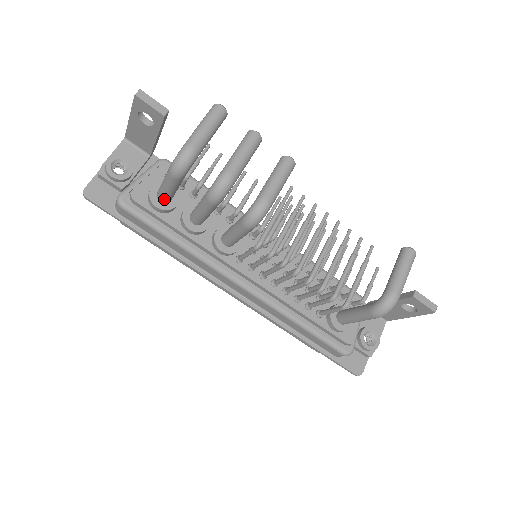
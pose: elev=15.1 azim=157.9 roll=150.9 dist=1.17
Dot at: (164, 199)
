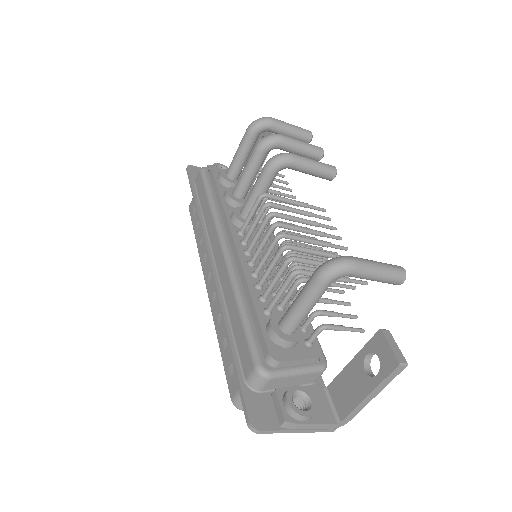
Dot at: (230, 170)
